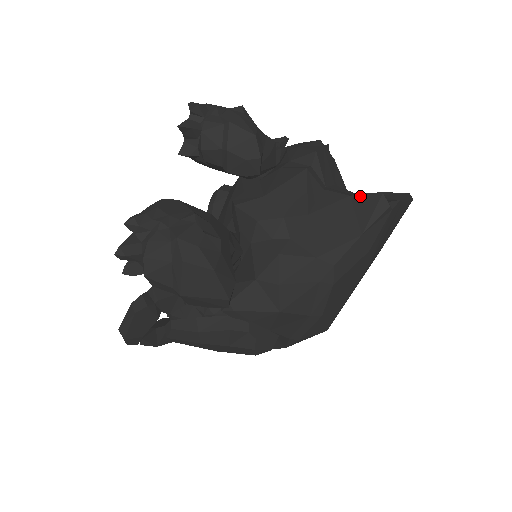
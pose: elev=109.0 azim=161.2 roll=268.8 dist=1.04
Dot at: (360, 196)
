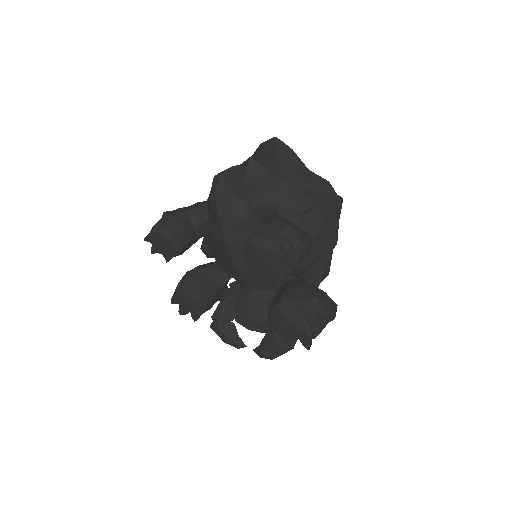
Dot at: (333, 206)
